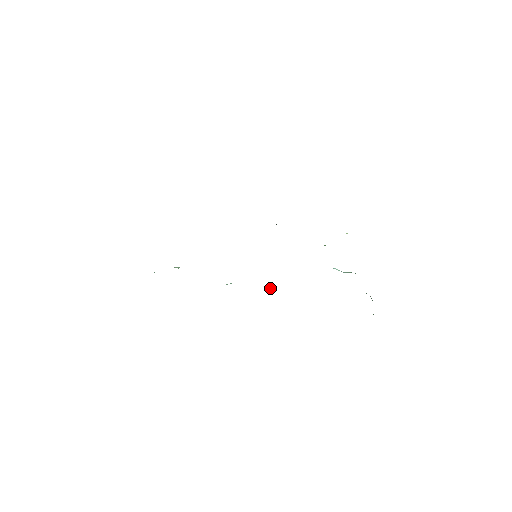
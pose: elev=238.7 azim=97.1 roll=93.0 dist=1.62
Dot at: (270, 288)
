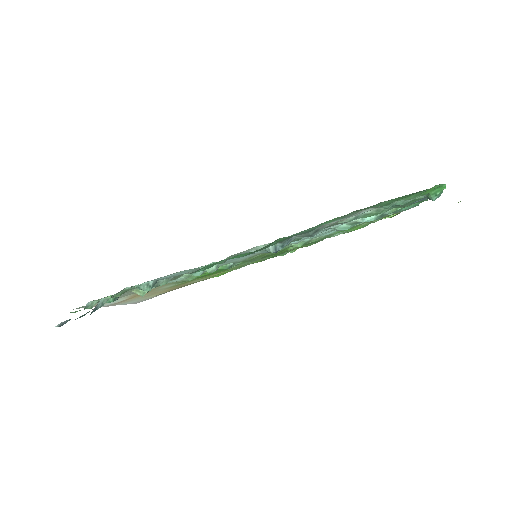
Dot at: occluded
